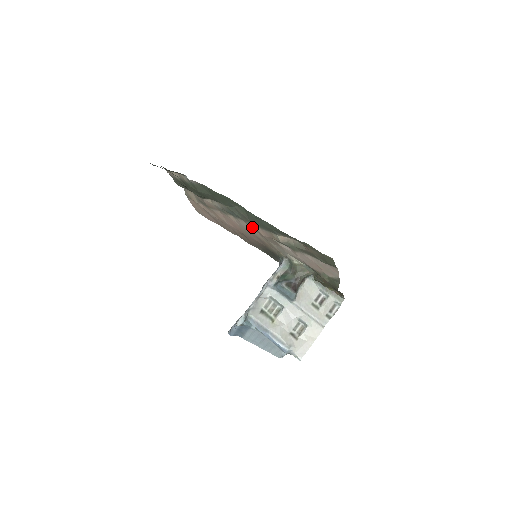
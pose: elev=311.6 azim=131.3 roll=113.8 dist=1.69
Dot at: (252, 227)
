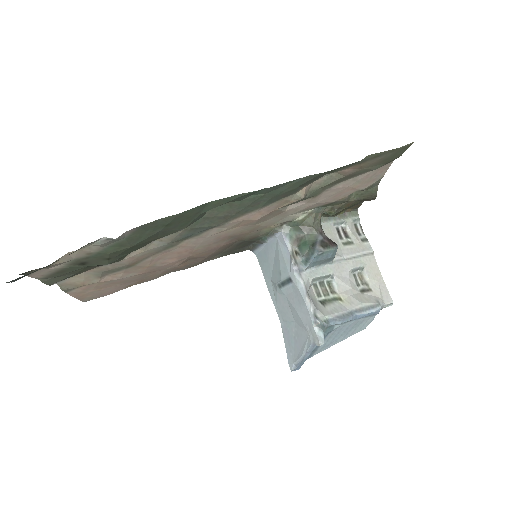
Dot at: (233, 224)
